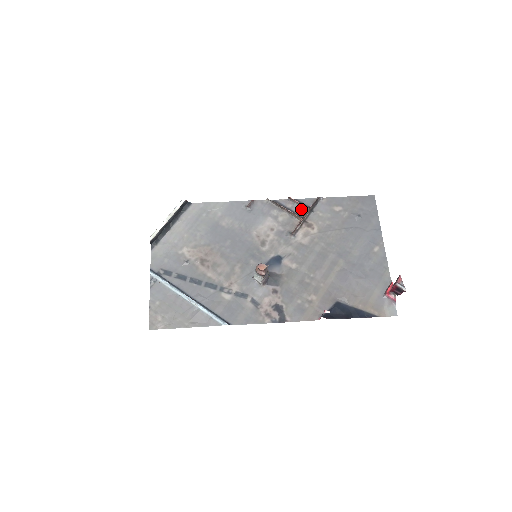
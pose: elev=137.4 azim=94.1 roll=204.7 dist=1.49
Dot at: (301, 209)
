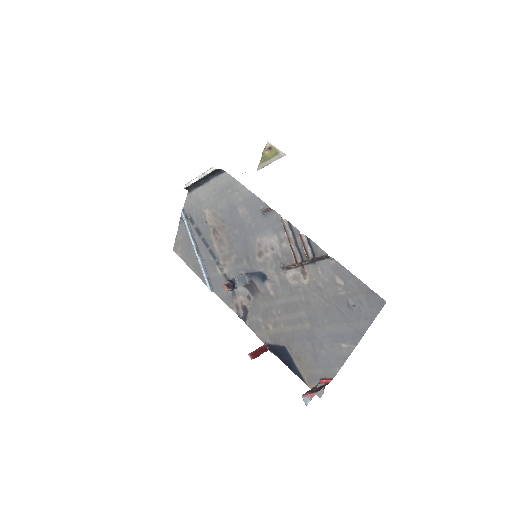
Dot at: (305, 252)
